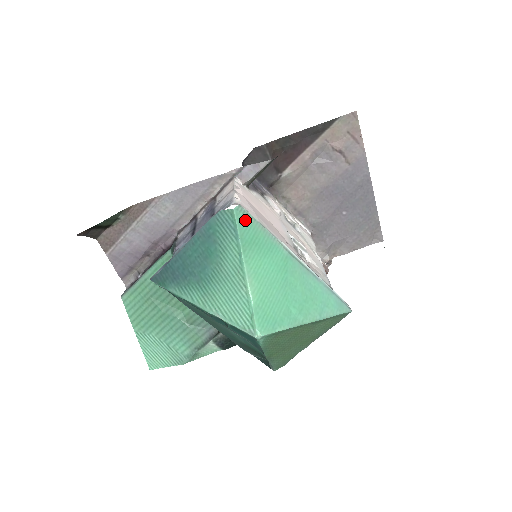
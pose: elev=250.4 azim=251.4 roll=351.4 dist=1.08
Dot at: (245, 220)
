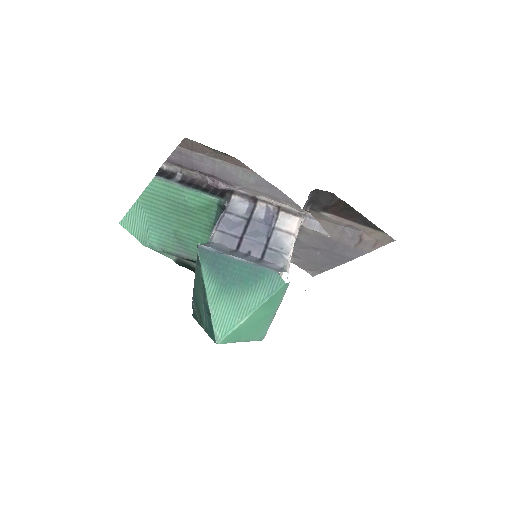
Dot at: (282, 290)
